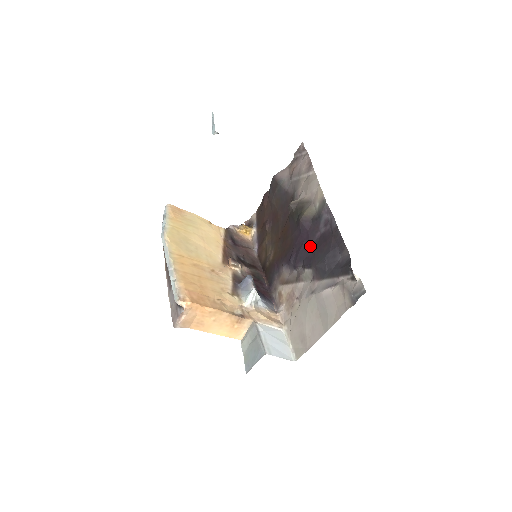
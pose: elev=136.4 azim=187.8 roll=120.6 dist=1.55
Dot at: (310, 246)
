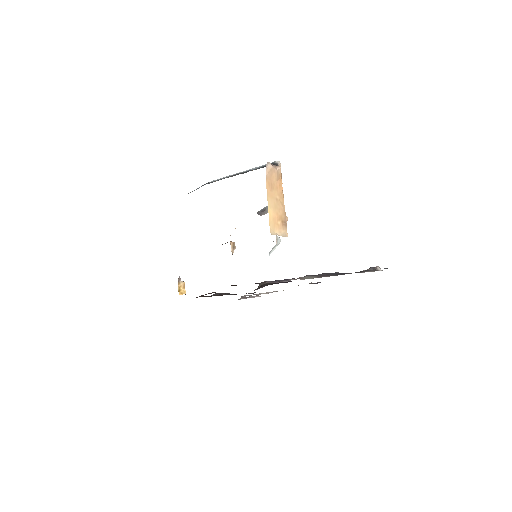
Dot at: occluded
